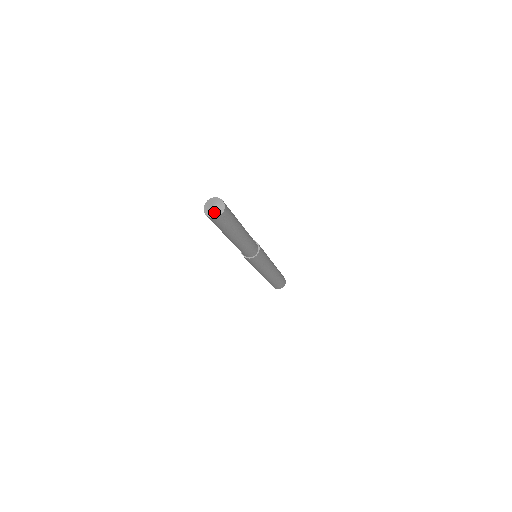
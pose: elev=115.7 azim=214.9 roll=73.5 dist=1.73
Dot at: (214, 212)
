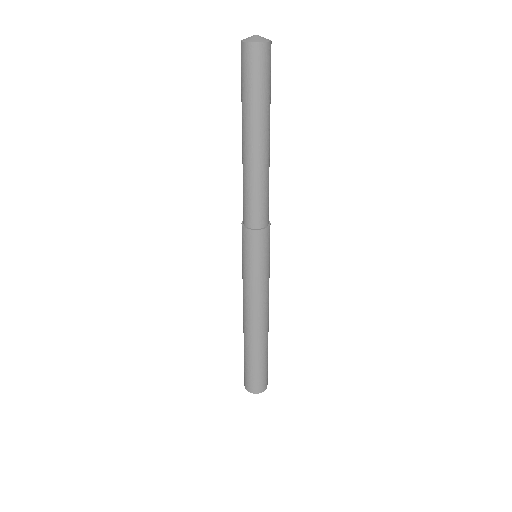
Dot at: (263, 38)
